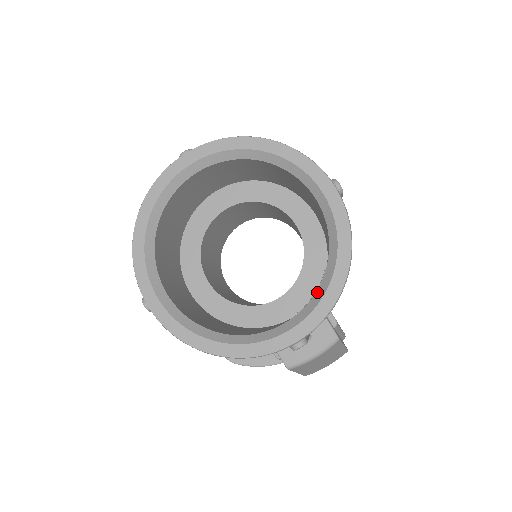
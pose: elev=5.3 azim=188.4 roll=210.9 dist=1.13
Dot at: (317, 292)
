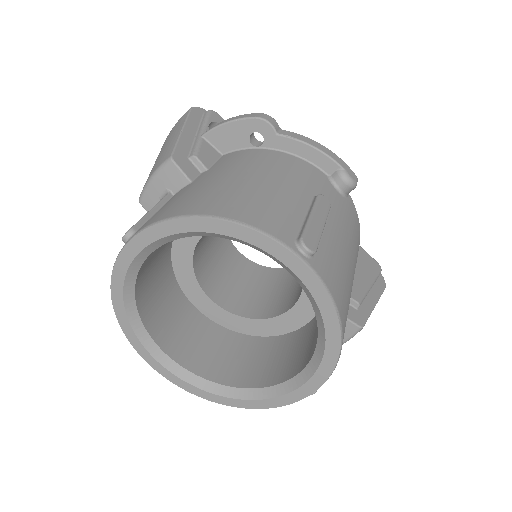
Dot at: (315, 354)
